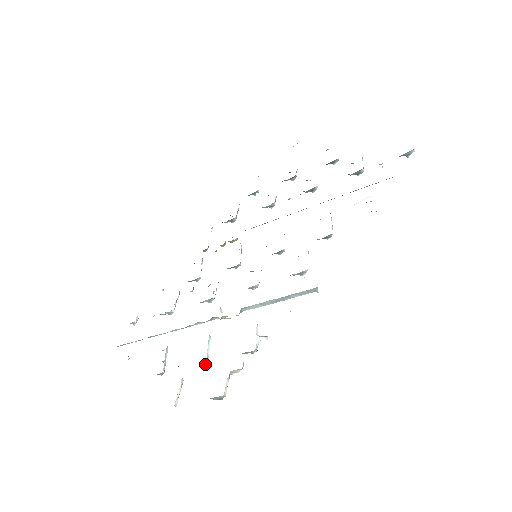
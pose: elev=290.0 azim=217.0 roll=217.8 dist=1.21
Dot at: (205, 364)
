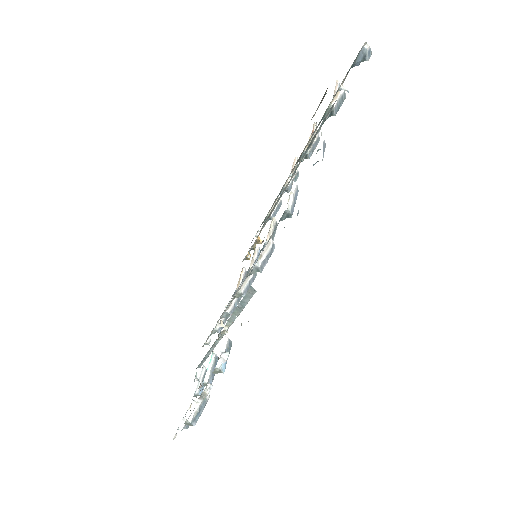
Dot at: occluded
